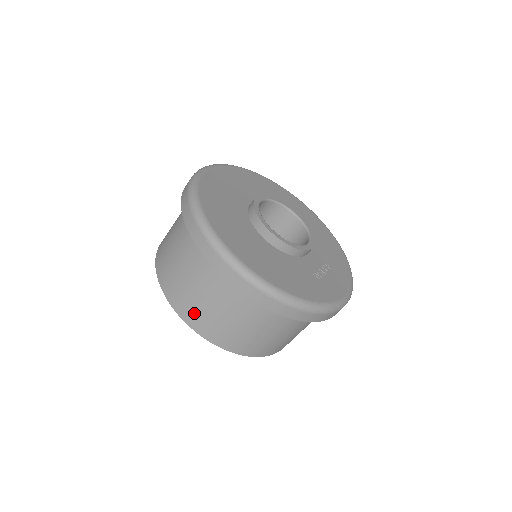
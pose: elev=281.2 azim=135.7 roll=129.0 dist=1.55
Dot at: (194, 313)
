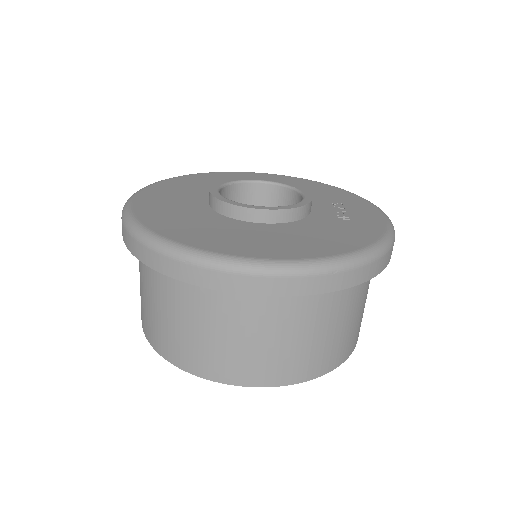
Dot at: (256, 368)
